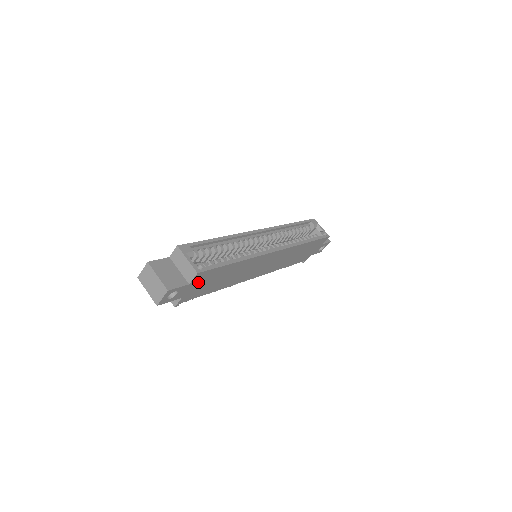
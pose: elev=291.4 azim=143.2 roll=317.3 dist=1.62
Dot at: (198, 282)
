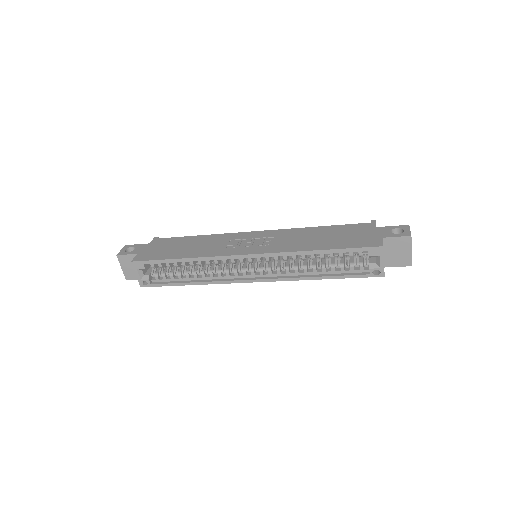
Dot at: occluded
